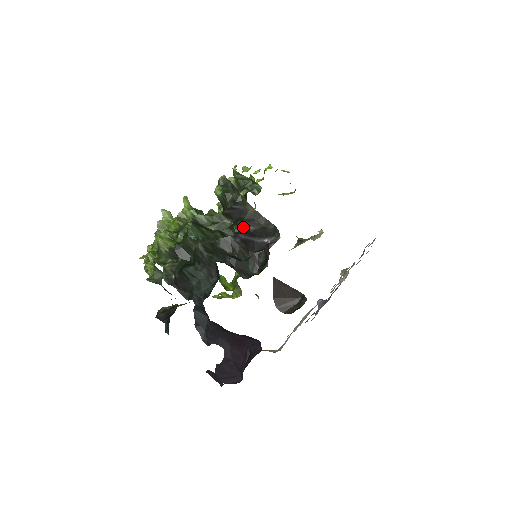
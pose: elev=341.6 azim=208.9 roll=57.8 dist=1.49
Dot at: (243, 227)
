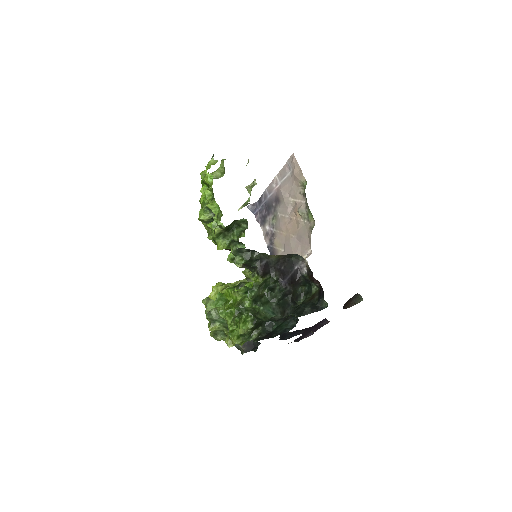
Dot at: (279, 273)
